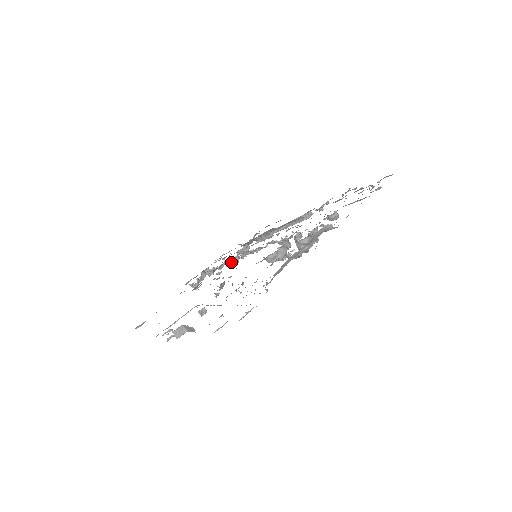
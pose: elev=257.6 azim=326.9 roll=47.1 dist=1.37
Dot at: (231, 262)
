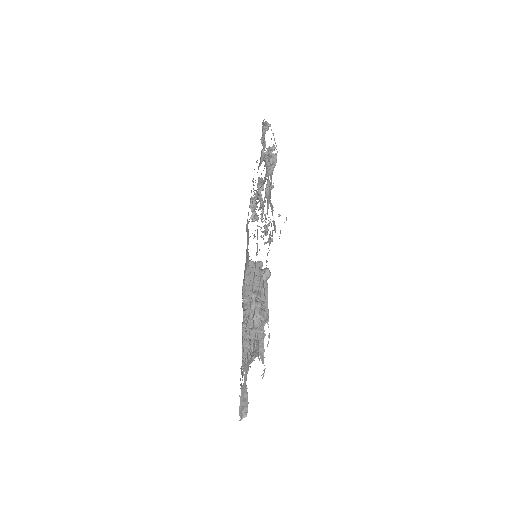
Dot at: occluded
